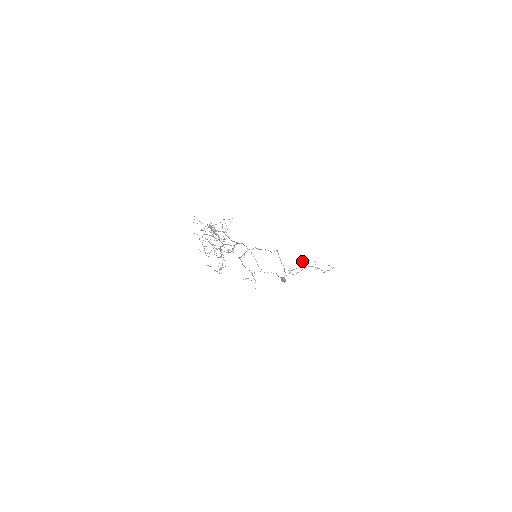
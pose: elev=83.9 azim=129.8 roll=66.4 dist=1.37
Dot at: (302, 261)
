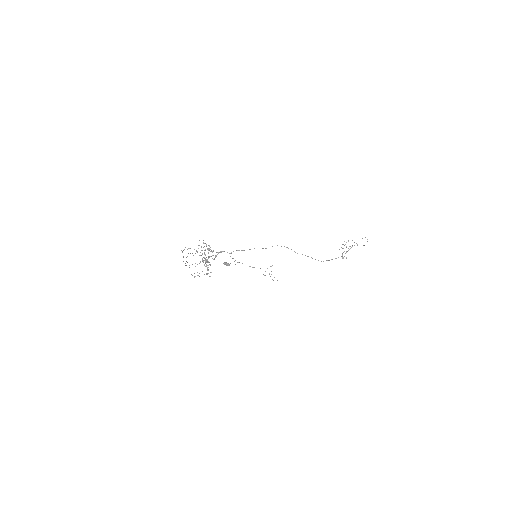
Dot at: (342, 244)
